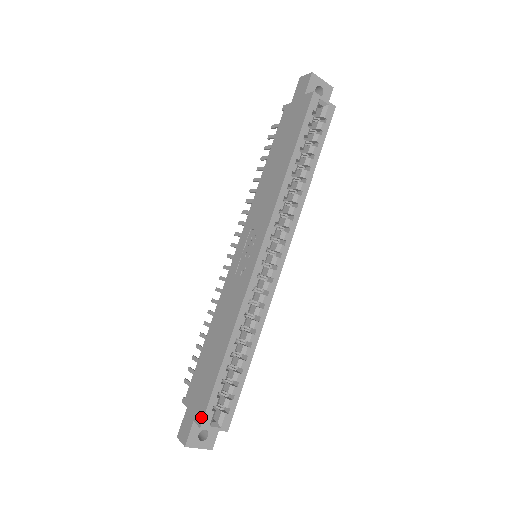
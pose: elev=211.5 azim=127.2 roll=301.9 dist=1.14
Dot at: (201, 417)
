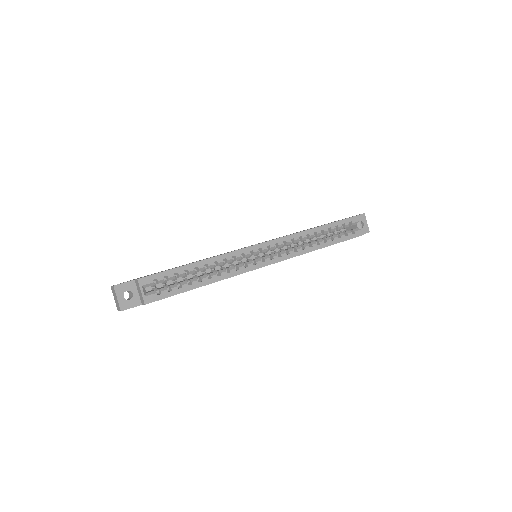
Dot at: occluded
